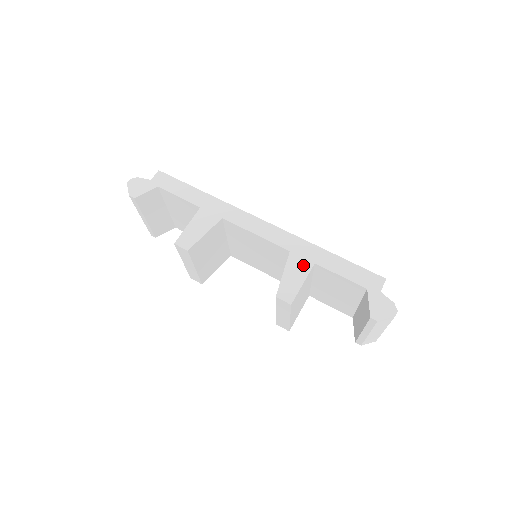
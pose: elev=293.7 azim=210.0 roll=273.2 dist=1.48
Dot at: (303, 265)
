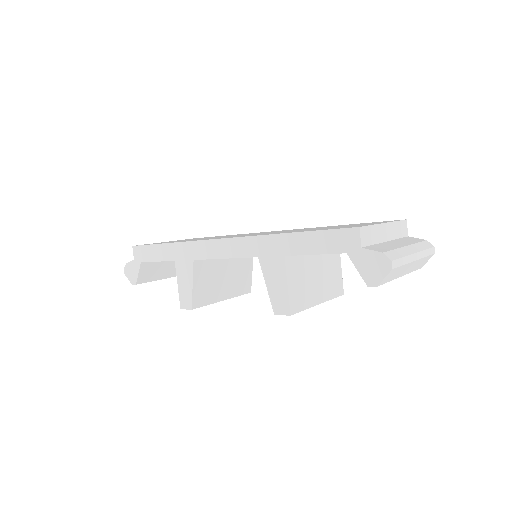
Dot at: (276, 265)
